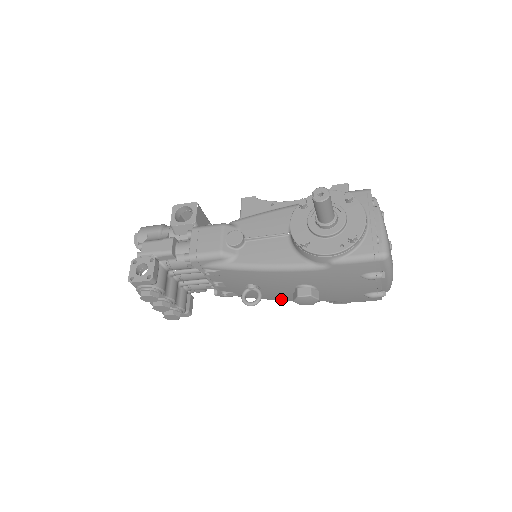
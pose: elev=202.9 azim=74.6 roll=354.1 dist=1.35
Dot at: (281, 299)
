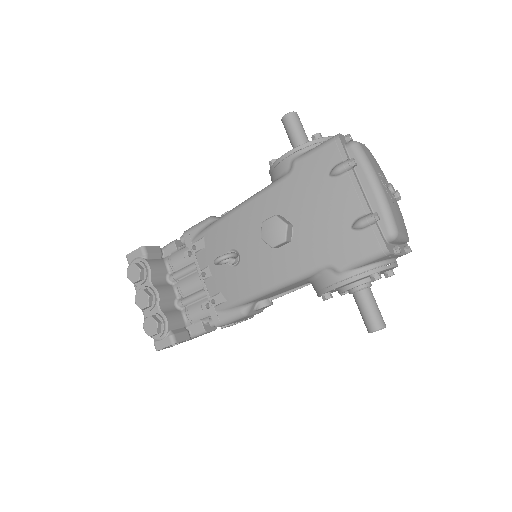
Dot at: (266, 283)
